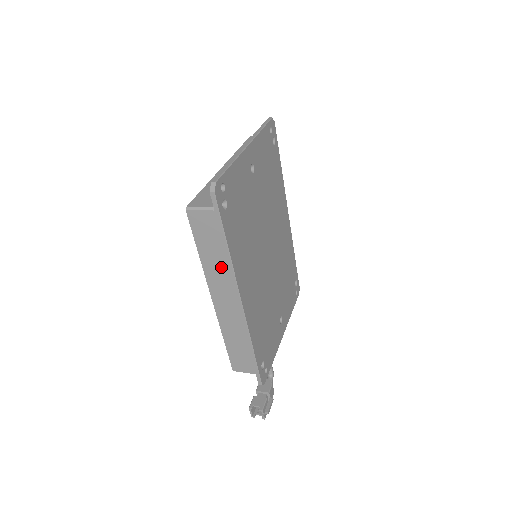
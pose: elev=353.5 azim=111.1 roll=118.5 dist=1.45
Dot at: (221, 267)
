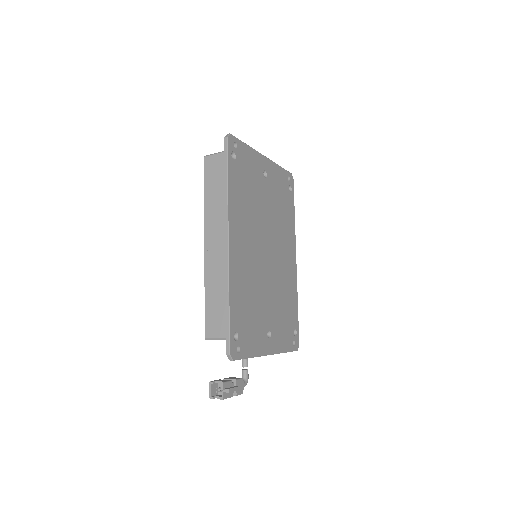
Dot at: (219, 205)
